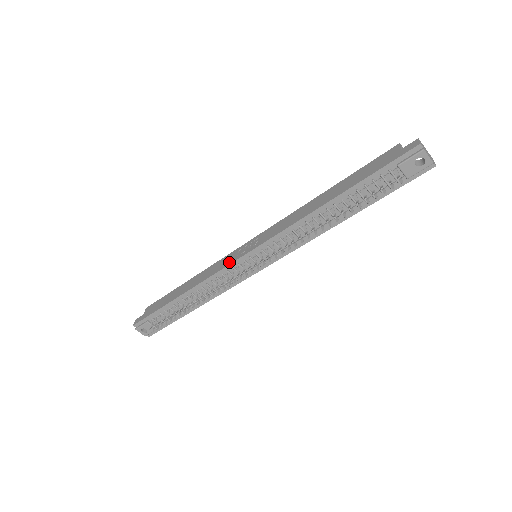
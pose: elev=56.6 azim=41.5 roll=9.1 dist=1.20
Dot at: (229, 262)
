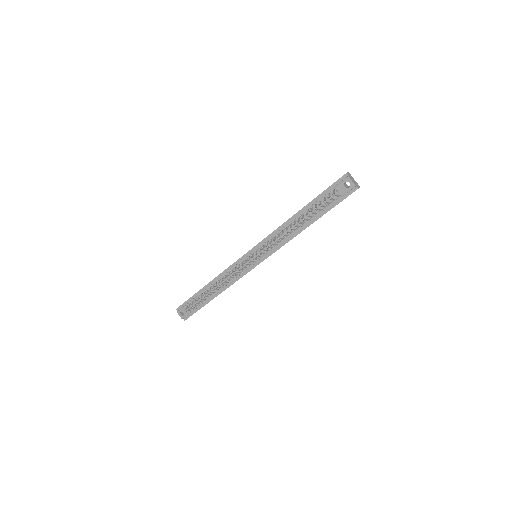
Dot at: (238, 259)
